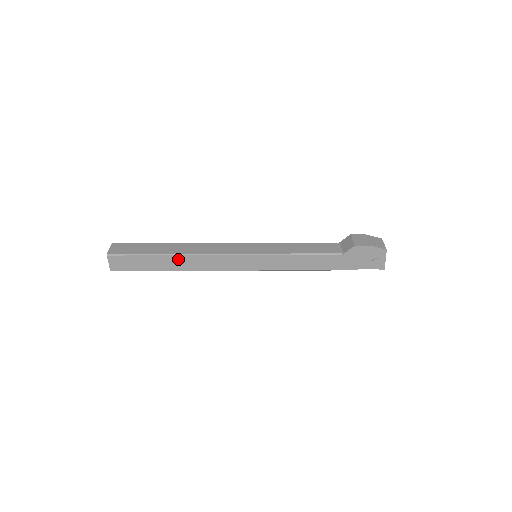
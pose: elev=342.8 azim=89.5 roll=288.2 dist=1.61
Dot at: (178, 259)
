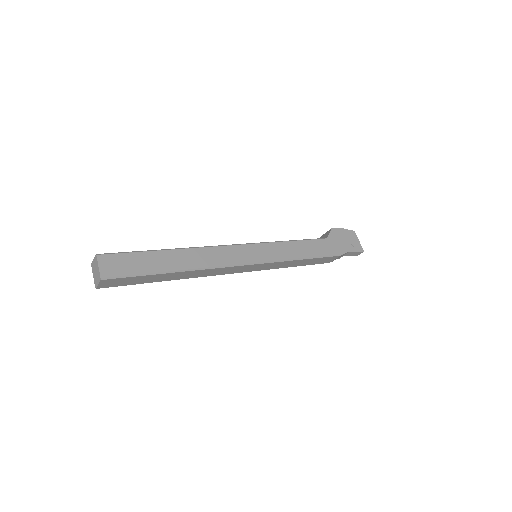
Dot at: (183, 254)
